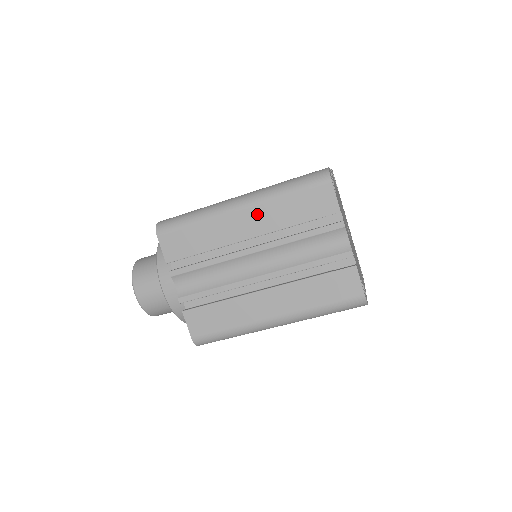
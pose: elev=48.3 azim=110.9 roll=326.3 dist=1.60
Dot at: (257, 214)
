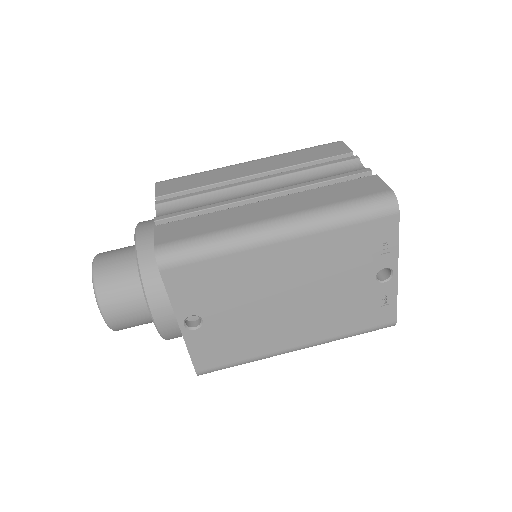
Dot at: (267, 162)
